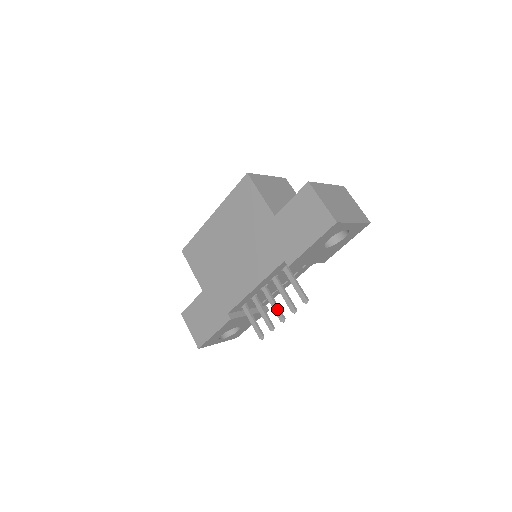
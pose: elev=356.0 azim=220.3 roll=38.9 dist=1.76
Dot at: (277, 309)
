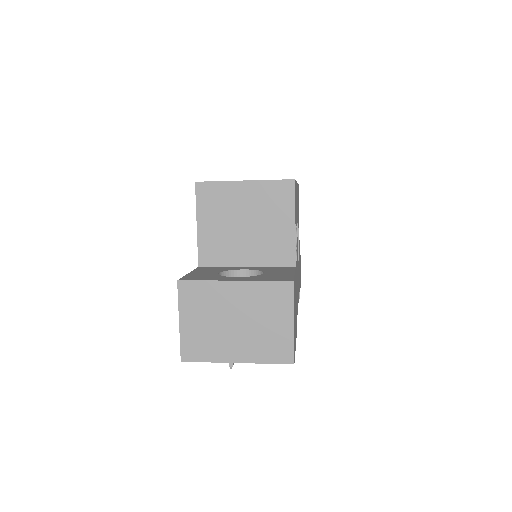
Dot at: occluded
